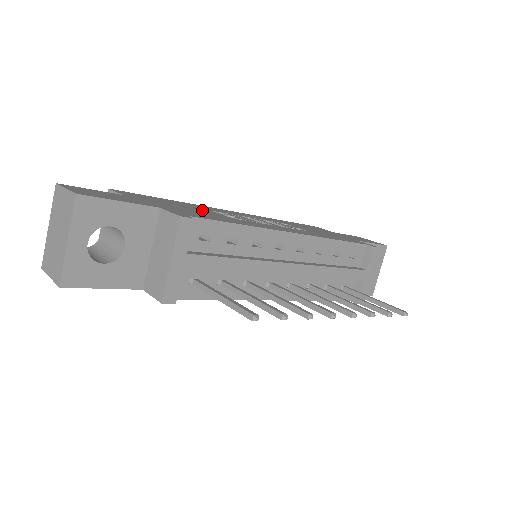
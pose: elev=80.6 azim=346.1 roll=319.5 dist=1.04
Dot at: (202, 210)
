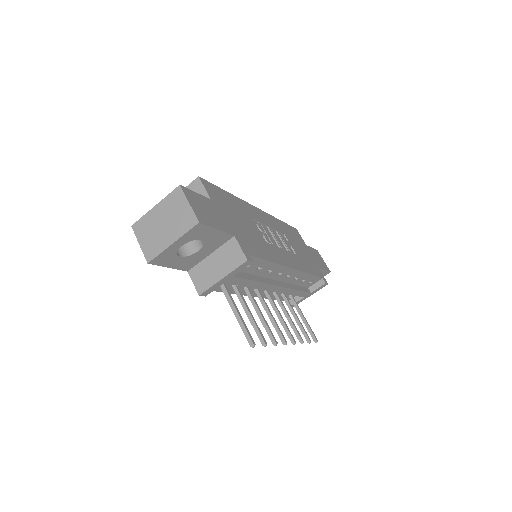
Dot at: (248, 223)
